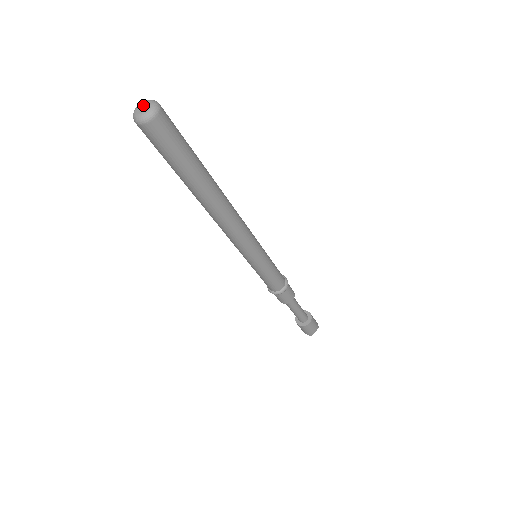
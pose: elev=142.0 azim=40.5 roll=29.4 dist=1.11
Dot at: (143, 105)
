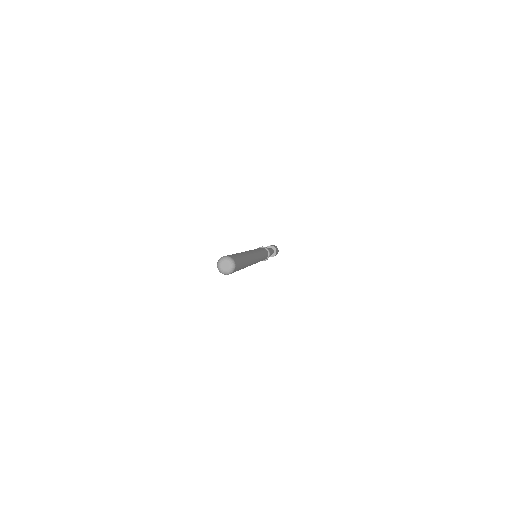
Dot at: (225, 264)
